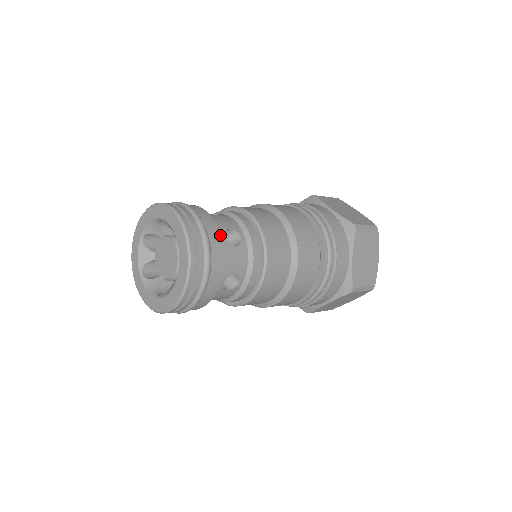
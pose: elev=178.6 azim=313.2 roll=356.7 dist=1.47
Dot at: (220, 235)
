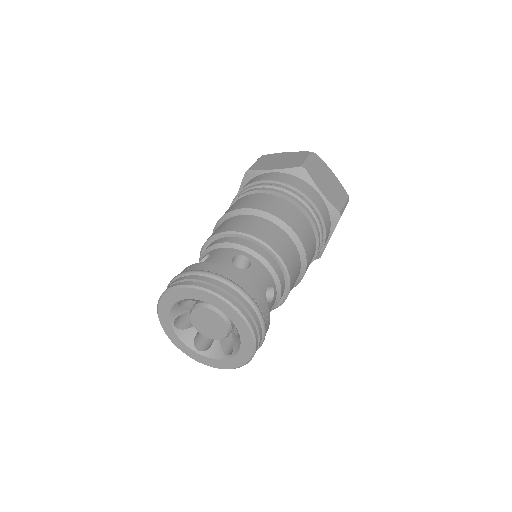
Dot at: occluded
